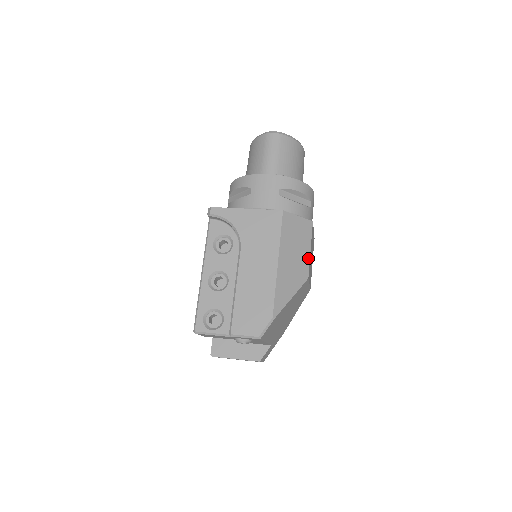
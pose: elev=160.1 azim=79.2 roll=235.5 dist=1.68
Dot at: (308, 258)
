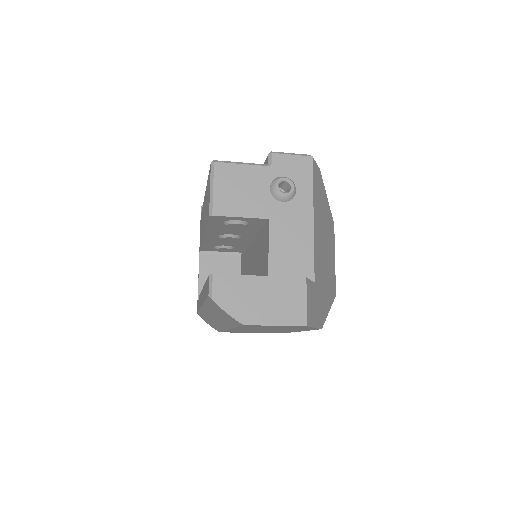
Dot at: occluded
